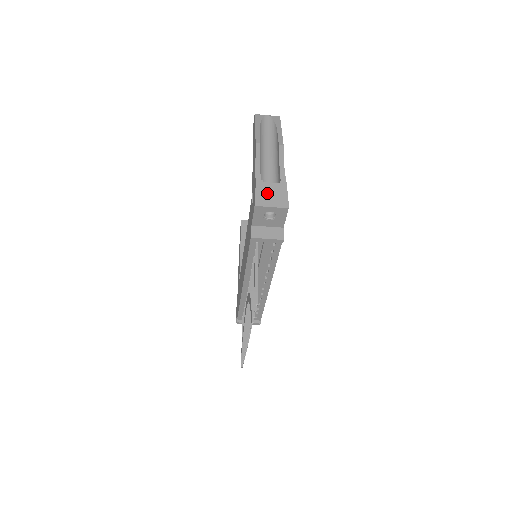
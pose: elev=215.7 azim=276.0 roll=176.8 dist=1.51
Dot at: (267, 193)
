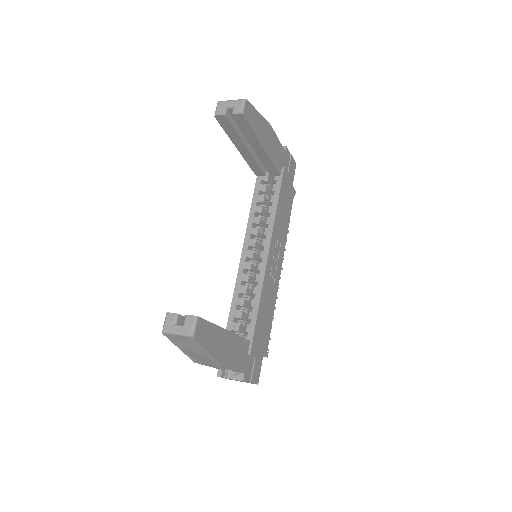
Dot at: occluded
